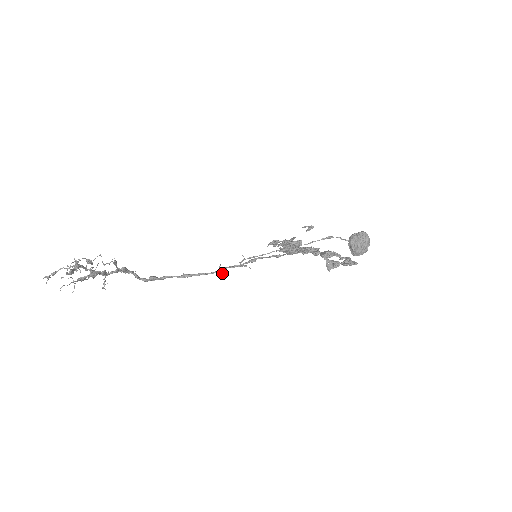
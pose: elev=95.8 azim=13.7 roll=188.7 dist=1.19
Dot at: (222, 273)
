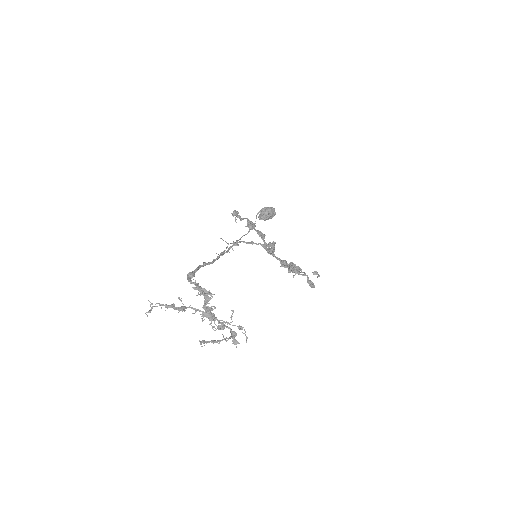
Dot at: (218, 254)
